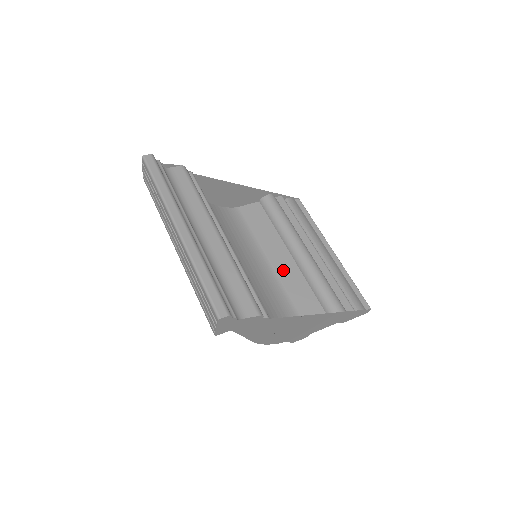
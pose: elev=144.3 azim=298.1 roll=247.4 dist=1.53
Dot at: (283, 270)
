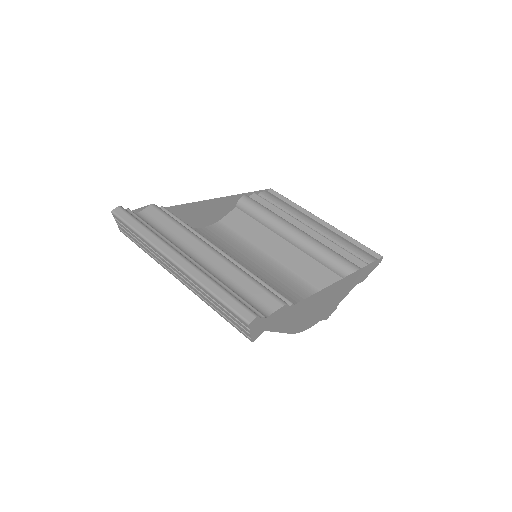
Dot at: (286, 258)
